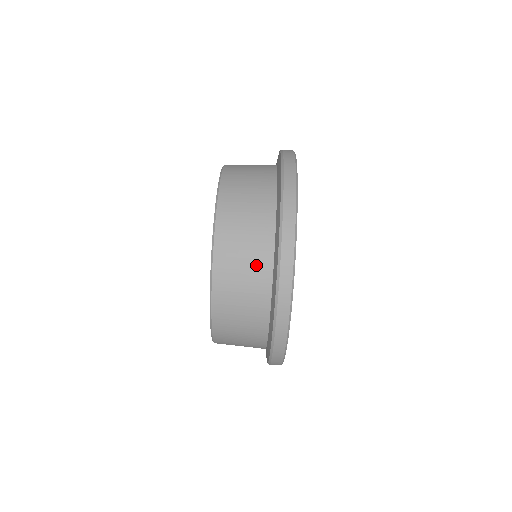
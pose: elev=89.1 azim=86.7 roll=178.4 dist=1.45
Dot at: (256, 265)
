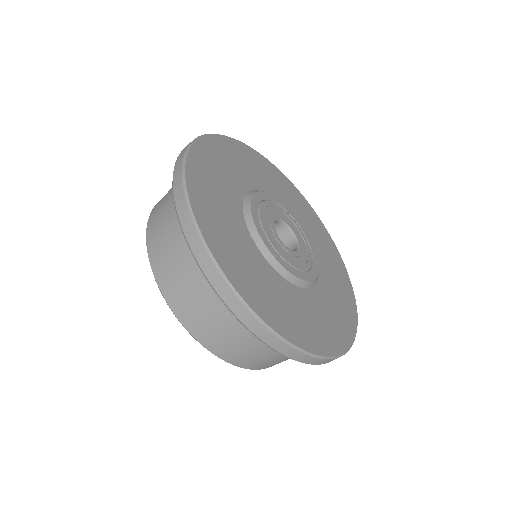
Dot at: (202, 287)
